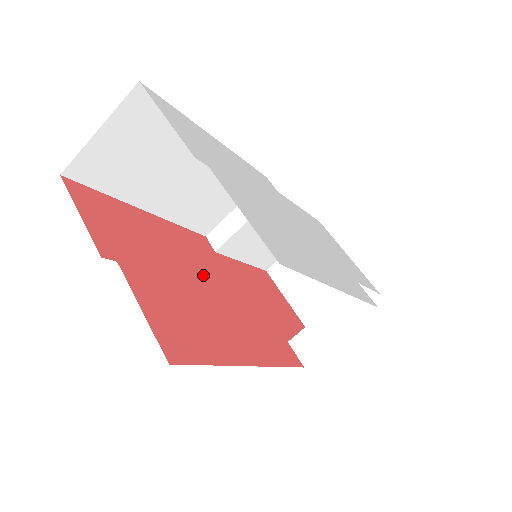
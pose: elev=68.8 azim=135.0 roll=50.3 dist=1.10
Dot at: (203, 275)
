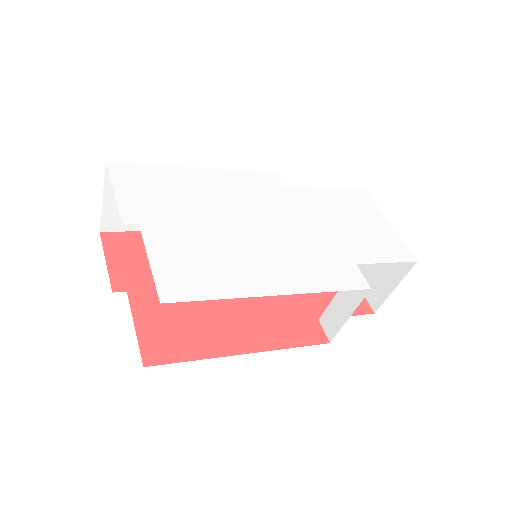
Dot at: occluded
